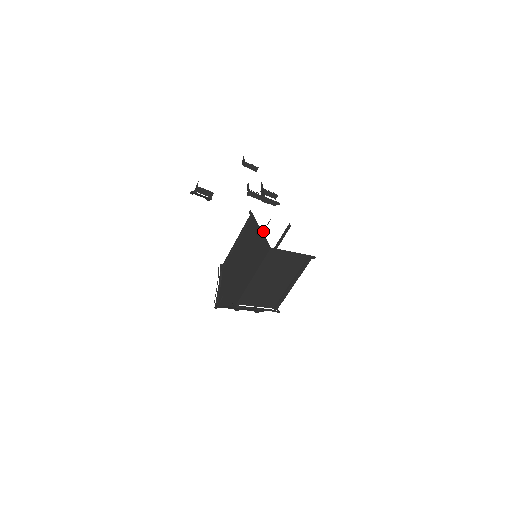
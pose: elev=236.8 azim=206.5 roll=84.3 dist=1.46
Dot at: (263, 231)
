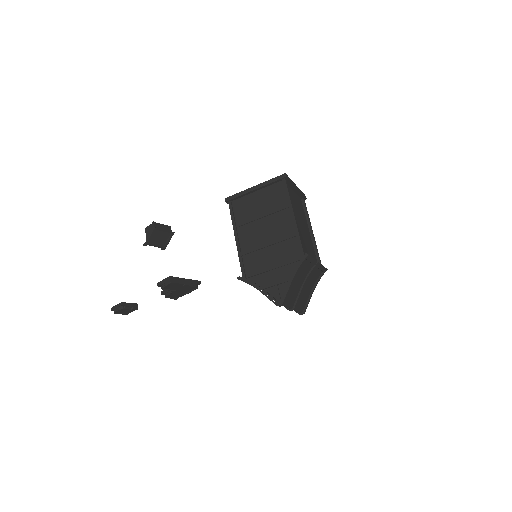
Dot at: occluded
